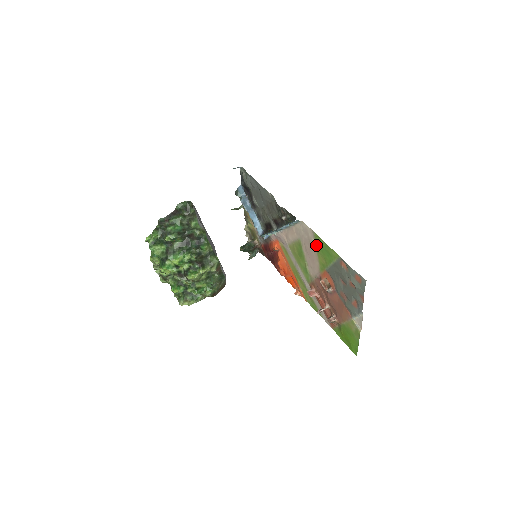
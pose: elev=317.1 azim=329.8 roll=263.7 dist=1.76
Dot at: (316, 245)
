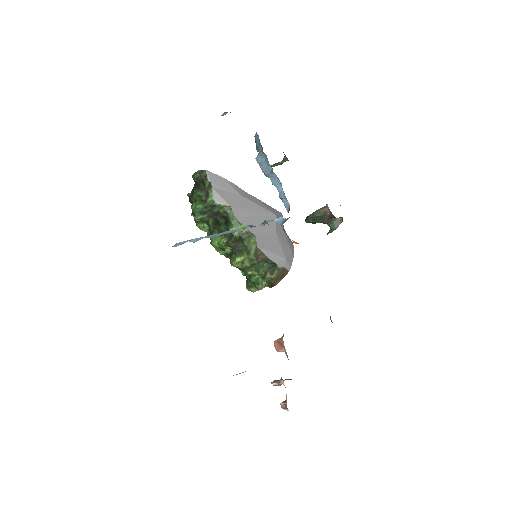
Dot at: occluded
